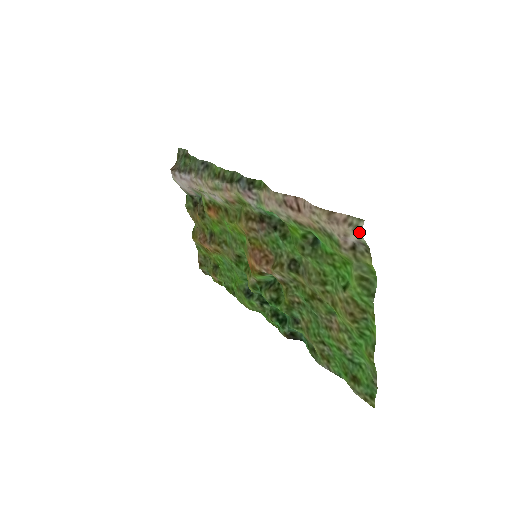
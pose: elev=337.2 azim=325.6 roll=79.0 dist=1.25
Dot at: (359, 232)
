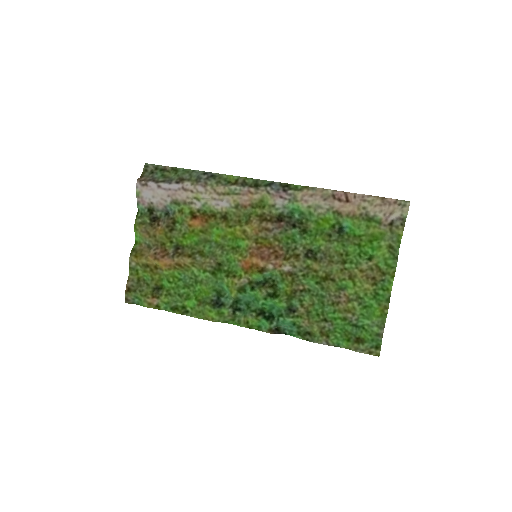
Dot at: (408, 208)
